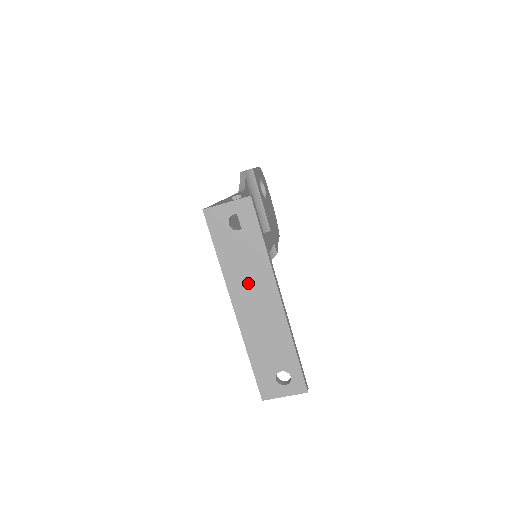
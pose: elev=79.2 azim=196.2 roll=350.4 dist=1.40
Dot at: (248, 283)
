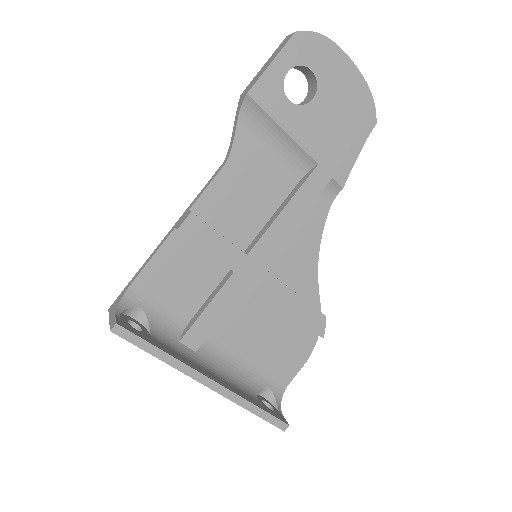
Dot at: occluded
